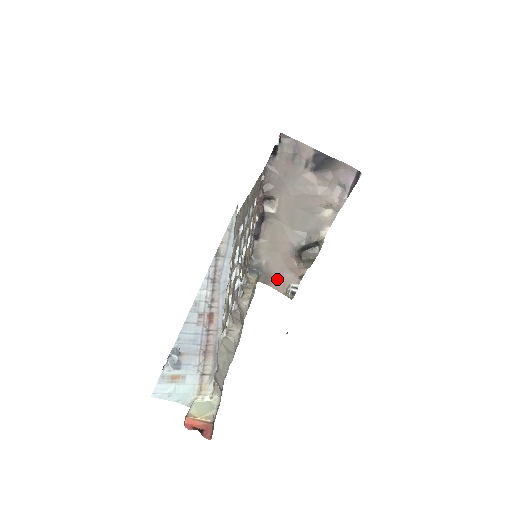
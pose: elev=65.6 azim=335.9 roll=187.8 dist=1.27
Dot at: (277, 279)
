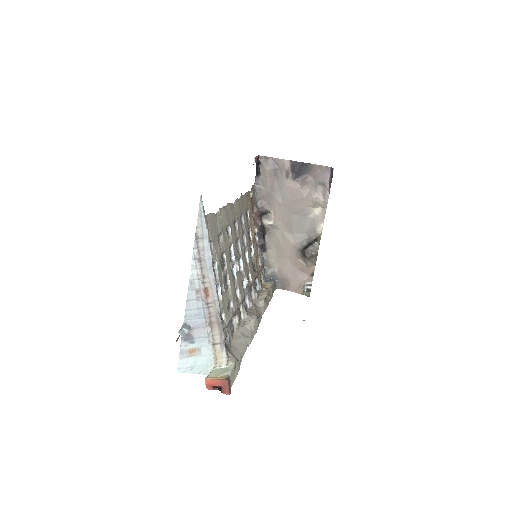
Dot at: (292, 282)
